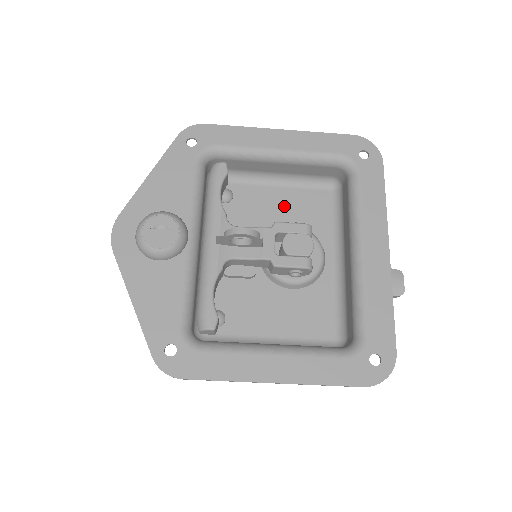
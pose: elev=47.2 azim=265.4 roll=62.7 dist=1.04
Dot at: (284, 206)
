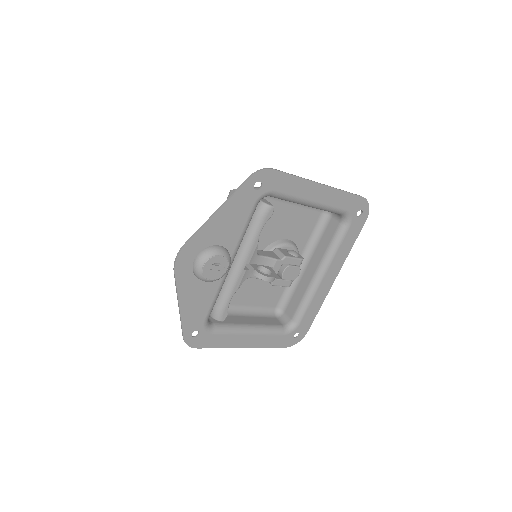
Dot at: (289, 220)
